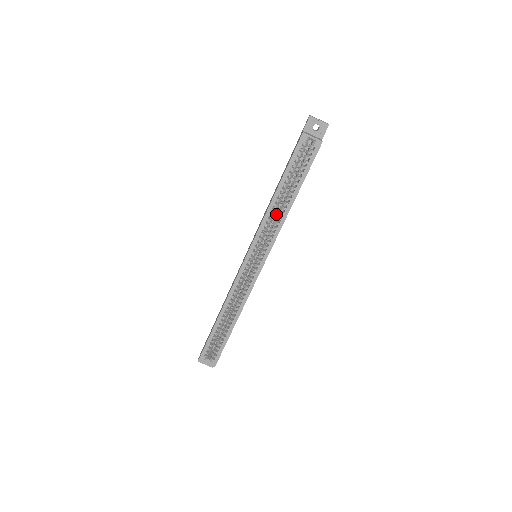
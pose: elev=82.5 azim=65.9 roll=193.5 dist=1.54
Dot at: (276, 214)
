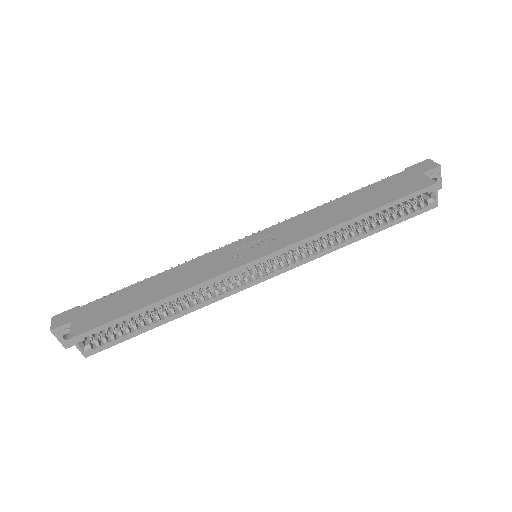
Dot at: occluded
